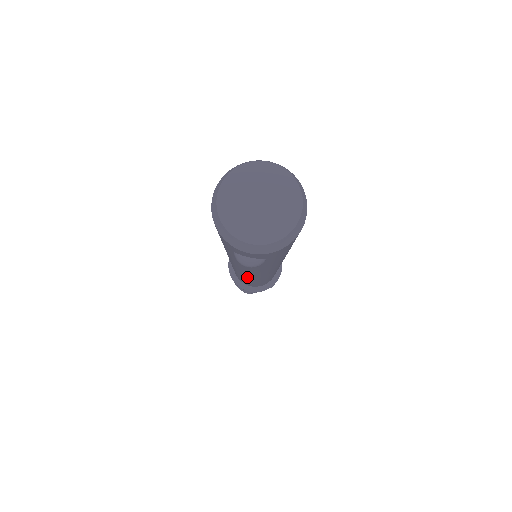
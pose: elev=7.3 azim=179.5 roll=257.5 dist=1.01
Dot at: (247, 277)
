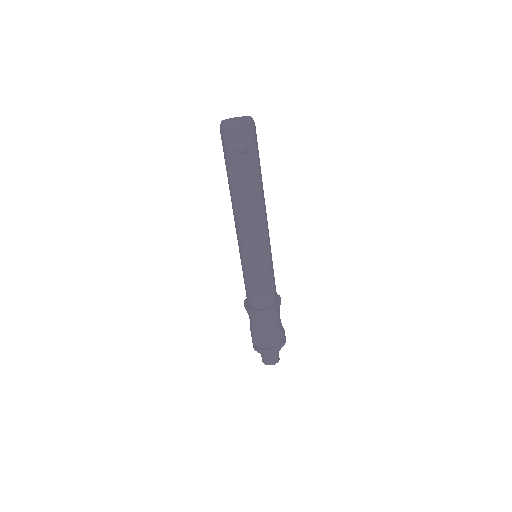
Dot at: (253, 242)
